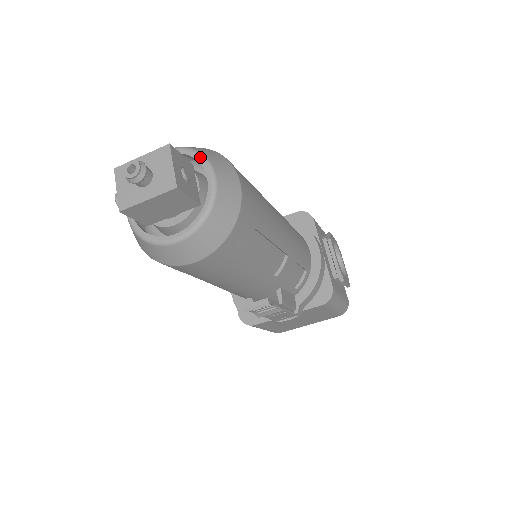
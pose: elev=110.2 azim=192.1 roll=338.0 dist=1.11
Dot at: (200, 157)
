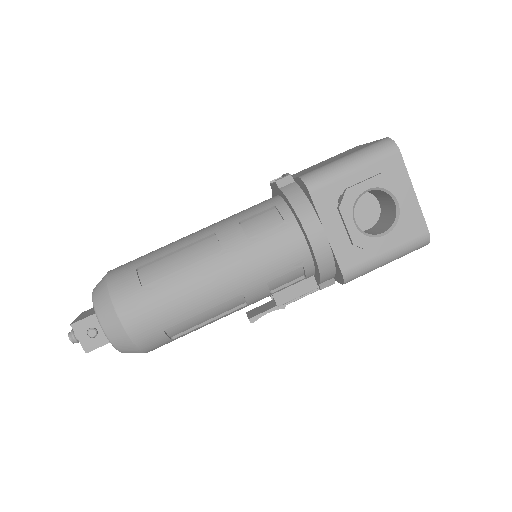
Dot at: (95, 313)
